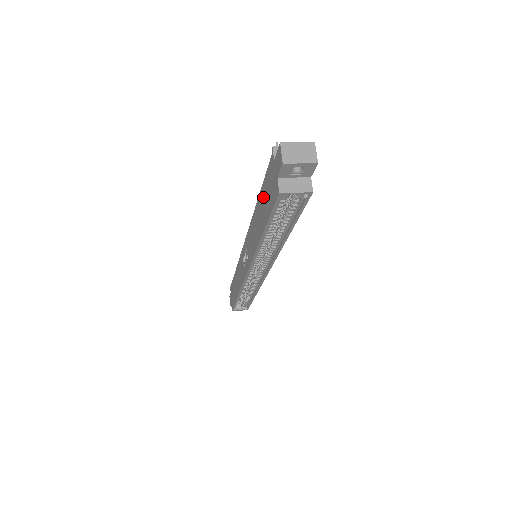
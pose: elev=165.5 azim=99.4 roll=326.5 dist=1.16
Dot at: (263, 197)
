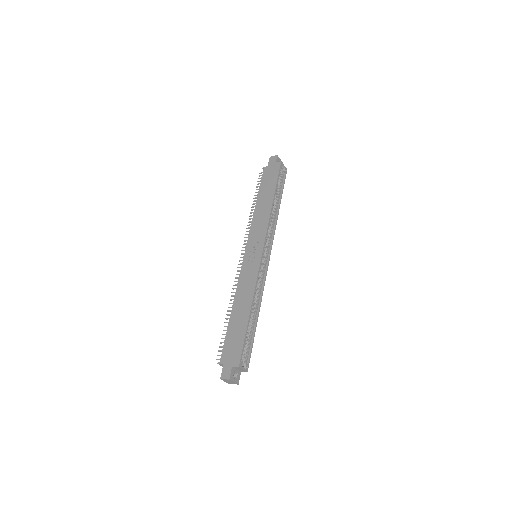
Dot at: (264, 188)
